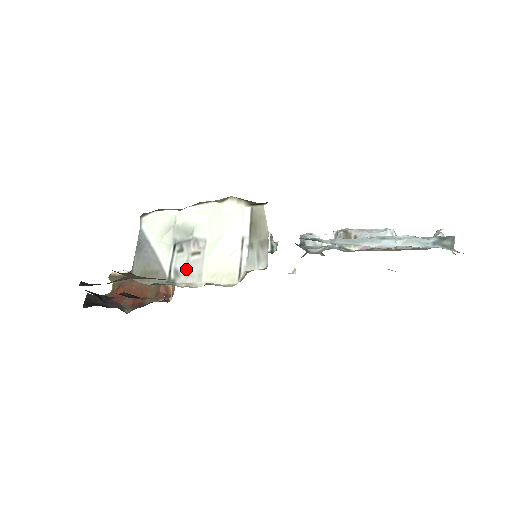
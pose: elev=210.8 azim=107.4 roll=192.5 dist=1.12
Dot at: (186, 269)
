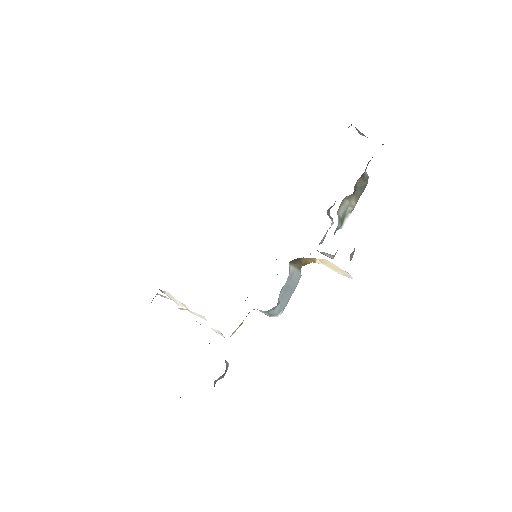
Dot at: occluded
